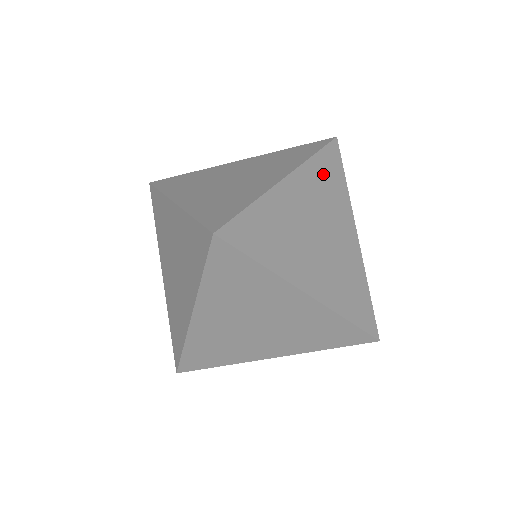
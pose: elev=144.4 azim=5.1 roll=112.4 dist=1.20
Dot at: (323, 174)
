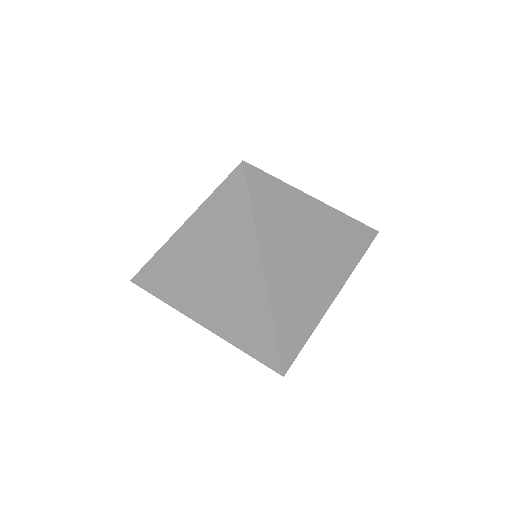
Dot at: occluded
